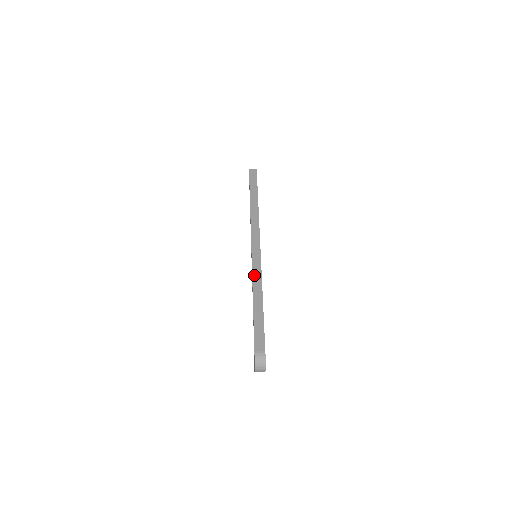
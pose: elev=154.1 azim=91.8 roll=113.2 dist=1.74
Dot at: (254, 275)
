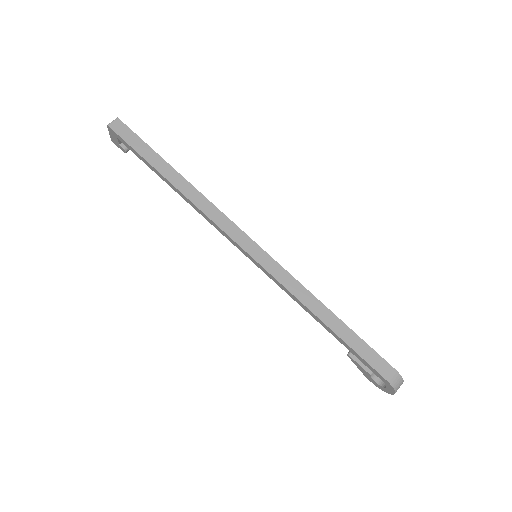
Dot at: (289, 287)
